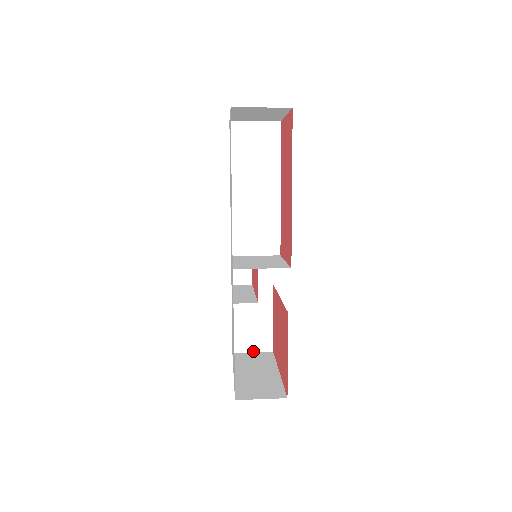
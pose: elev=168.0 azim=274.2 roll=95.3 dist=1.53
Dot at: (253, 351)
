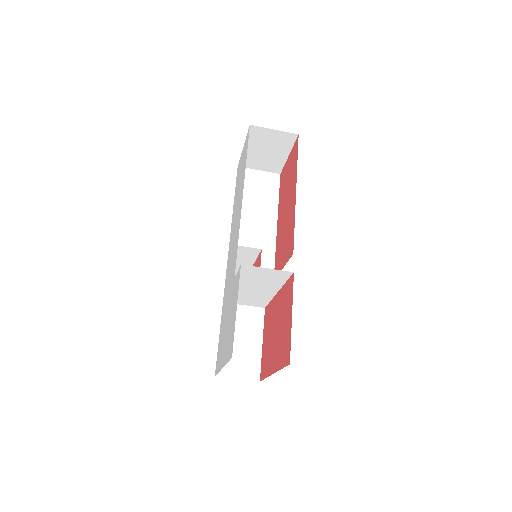
Dot at: (238, 378)
